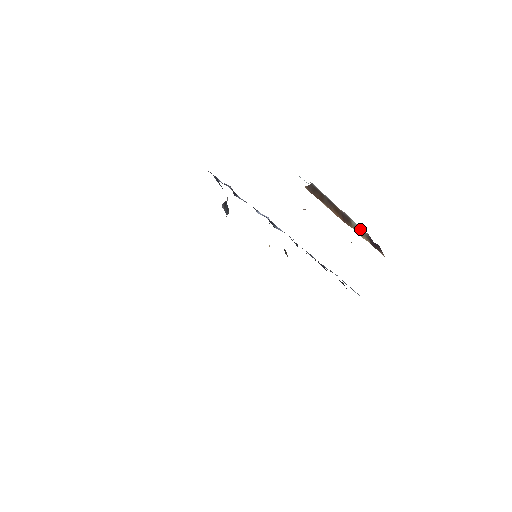
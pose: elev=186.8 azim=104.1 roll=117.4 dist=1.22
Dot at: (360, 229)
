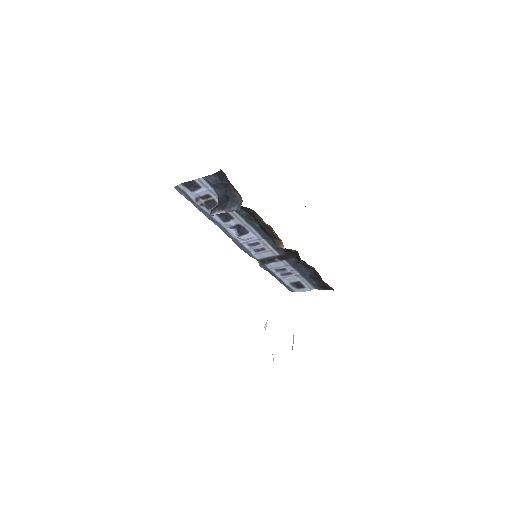
Dot at: occluded
